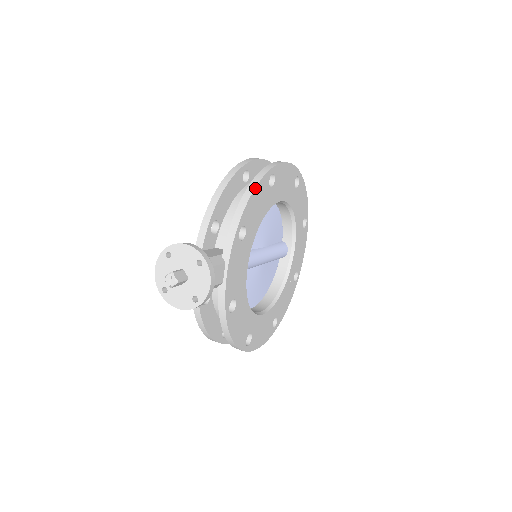
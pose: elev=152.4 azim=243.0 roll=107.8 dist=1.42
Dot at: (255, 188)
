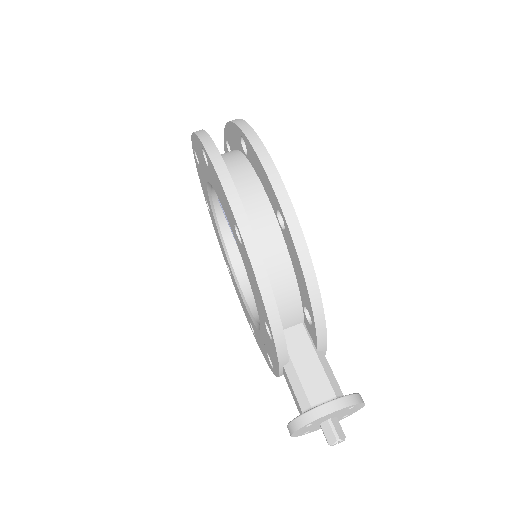
Dot at: (313, 267)
